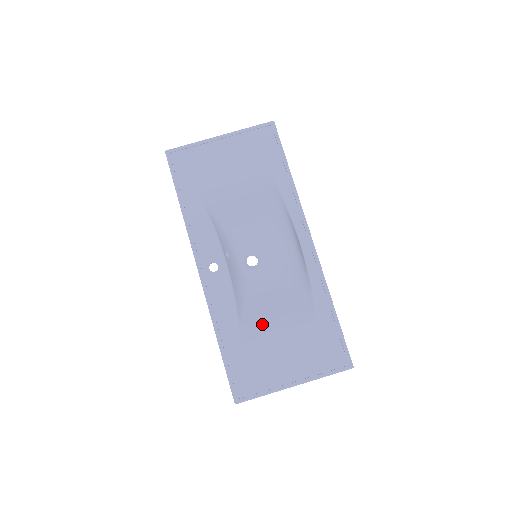
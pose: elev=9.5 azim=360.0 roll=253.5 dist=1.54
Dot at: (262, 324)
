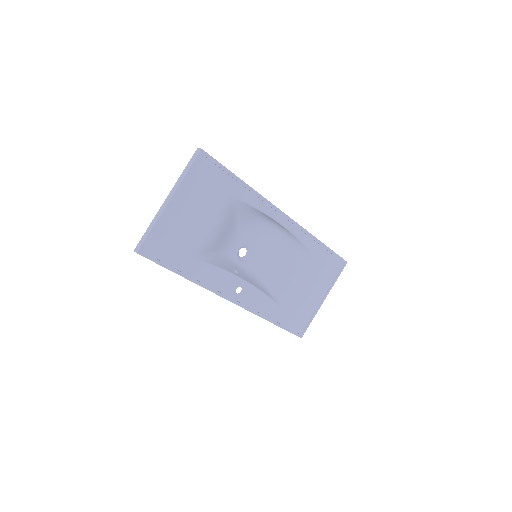
Dot at: (288, 290)
